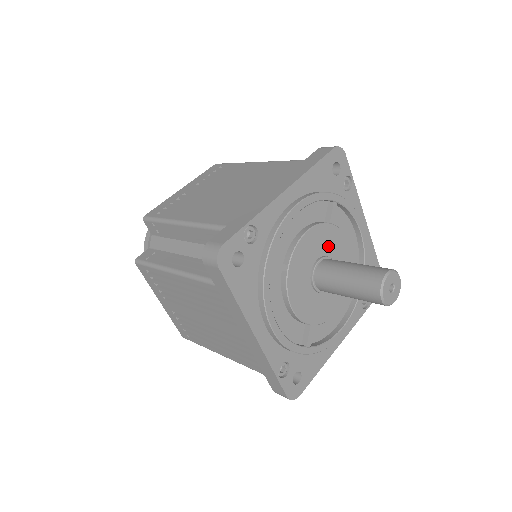
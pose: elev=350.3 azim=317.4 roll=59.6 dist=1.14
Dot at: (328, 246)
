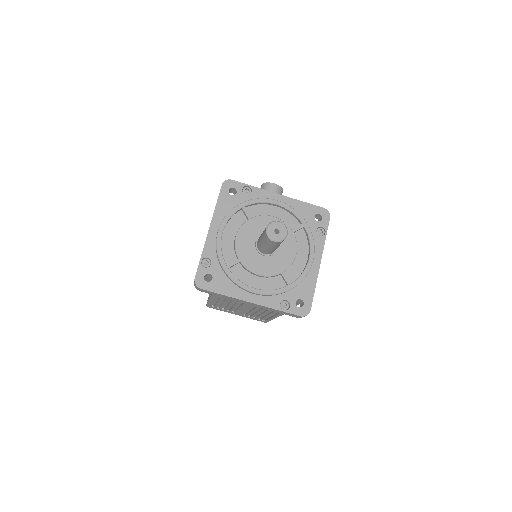
Dot at: (258, 230)
